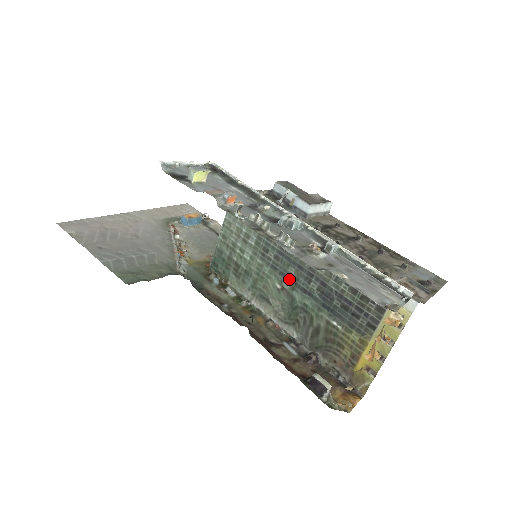
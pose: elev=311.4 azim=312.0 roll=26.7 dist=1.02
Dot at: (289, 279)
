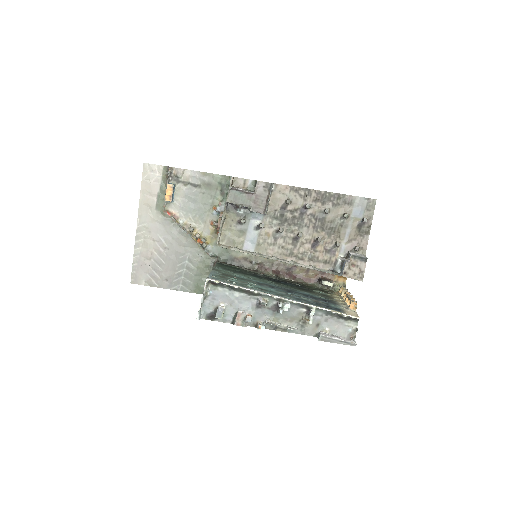
Dot at: occluded
